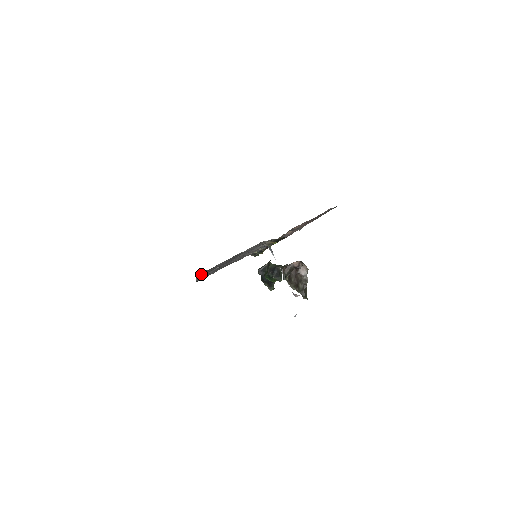
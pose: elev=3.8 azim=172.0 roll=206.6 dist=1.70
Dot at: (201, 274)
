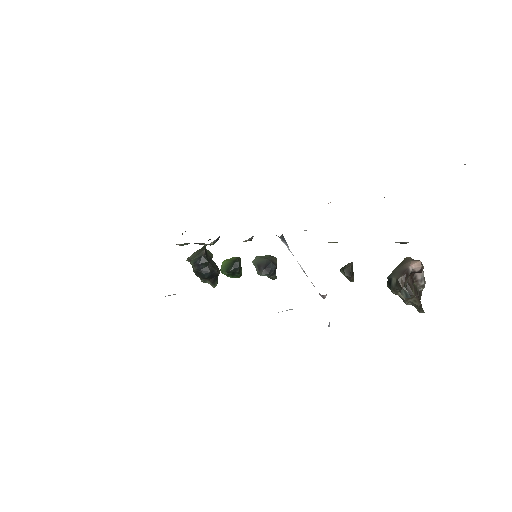
Dot at: occluded
